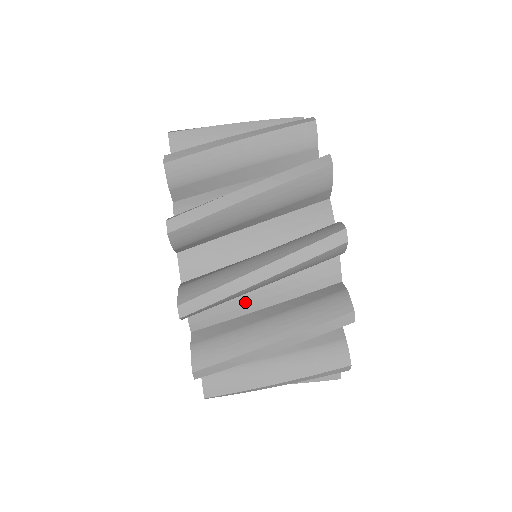
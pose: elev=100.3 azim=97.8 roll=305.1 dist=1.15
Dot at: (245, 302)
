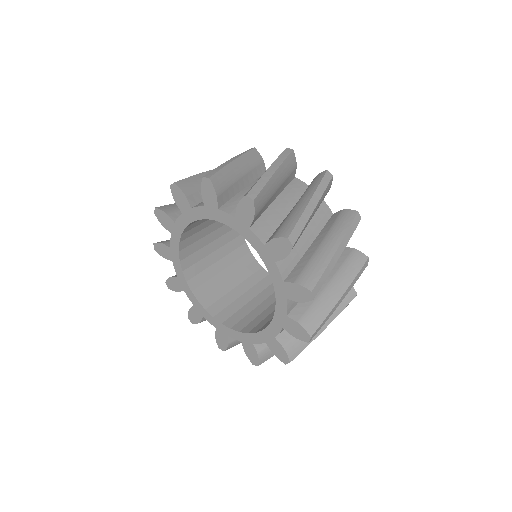
Dot at: occluded
